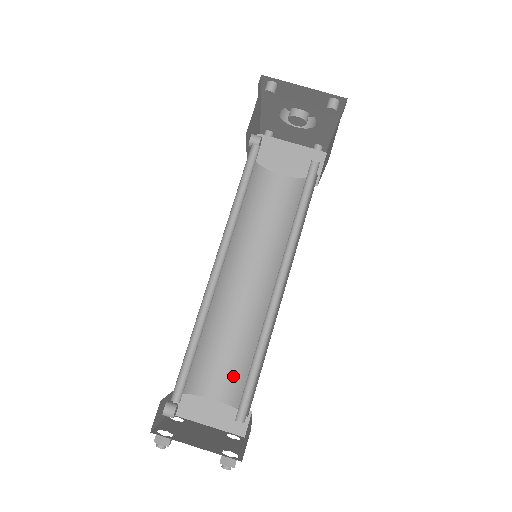
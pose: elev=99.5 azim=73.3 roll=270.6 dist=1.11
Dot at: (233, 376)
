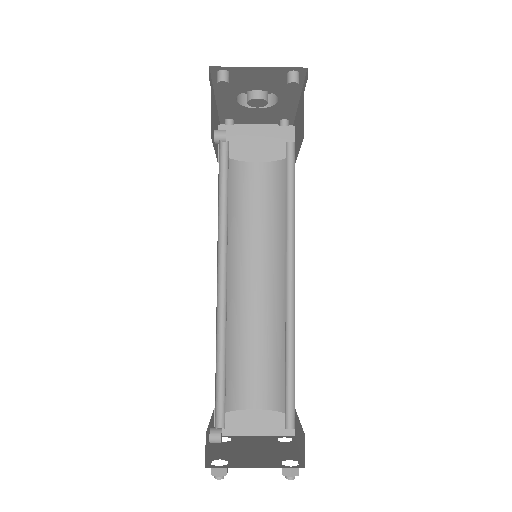
Dot at: (266, 380)
